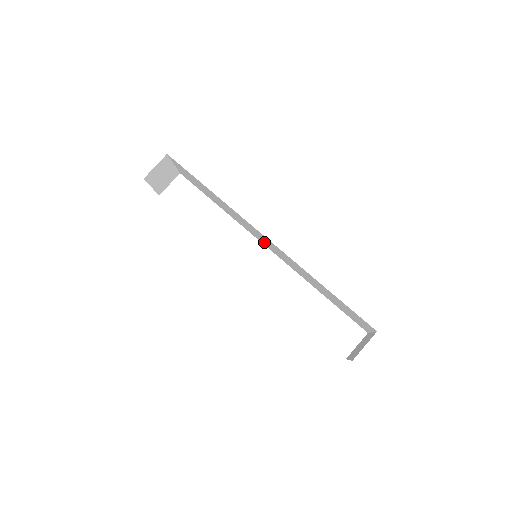
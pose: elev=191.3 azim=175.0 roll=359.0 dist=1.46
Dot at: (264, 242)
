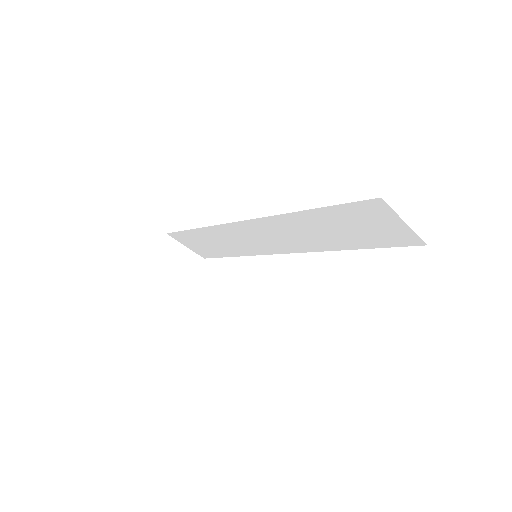
Dot at: (268, 244)
